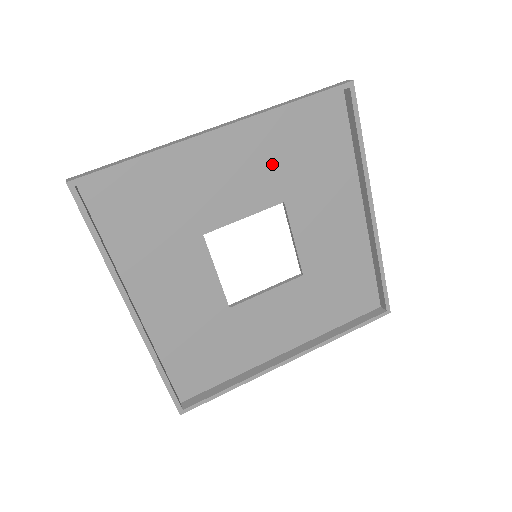
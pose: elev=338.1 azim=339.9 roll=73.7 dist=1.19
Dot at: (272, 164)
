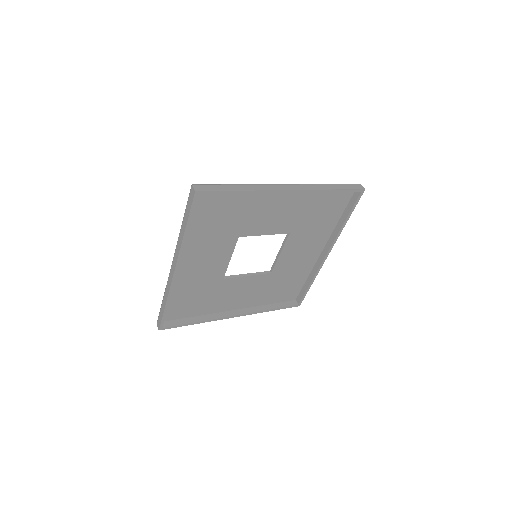
Dot at: (212, 240)
